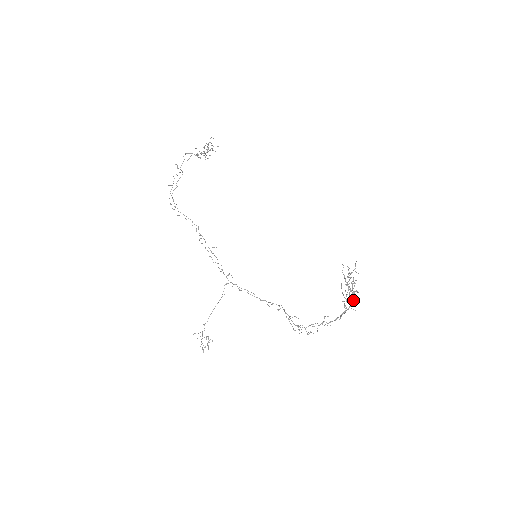
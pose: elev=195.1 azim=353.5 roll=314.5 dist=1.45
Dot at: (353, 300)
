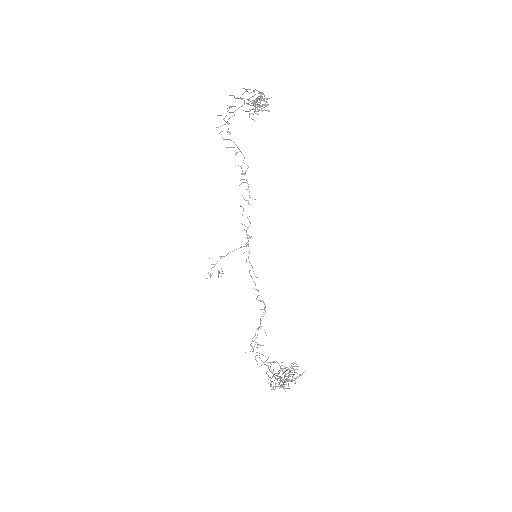
Dot at: (283, 386)
